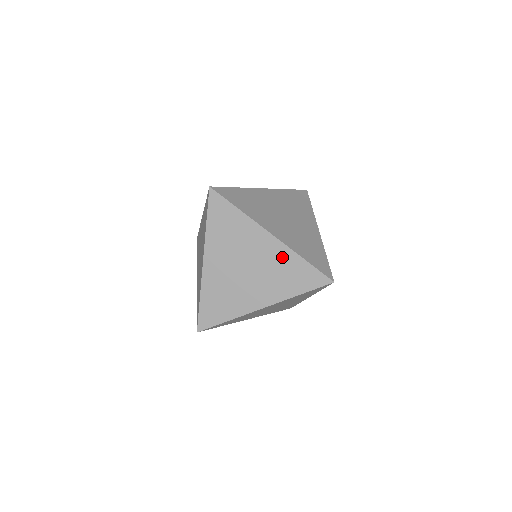
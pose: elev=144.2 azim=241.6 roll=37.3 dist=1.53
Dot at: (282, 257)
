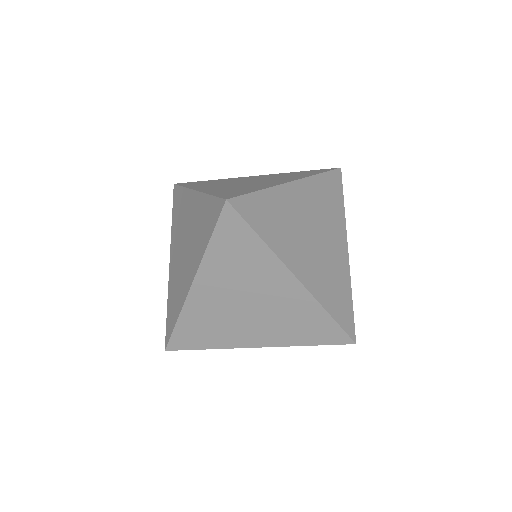
Dot at: (302, 306)
